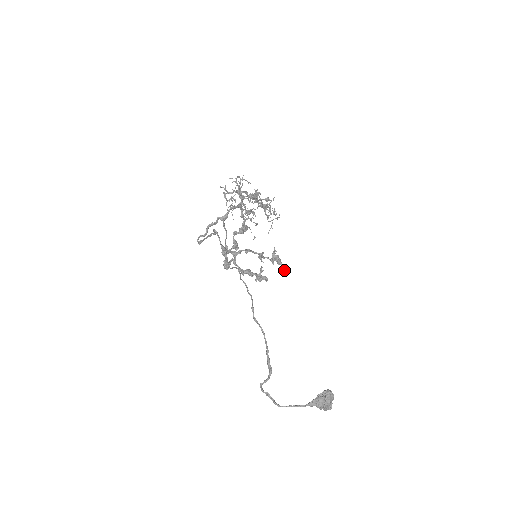
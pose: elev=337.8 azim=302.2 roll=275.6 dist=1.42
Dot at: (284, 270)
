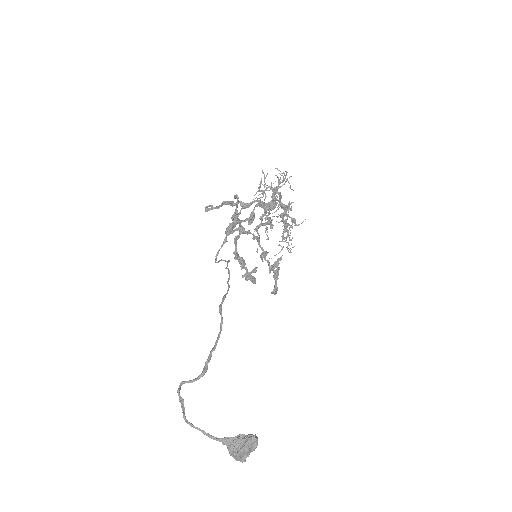
Dot at: (276, 287)
